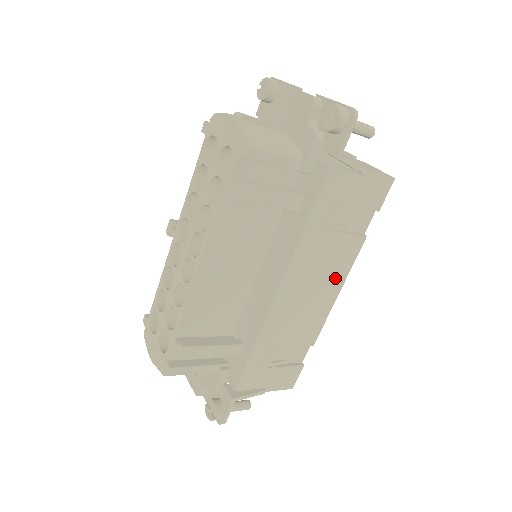
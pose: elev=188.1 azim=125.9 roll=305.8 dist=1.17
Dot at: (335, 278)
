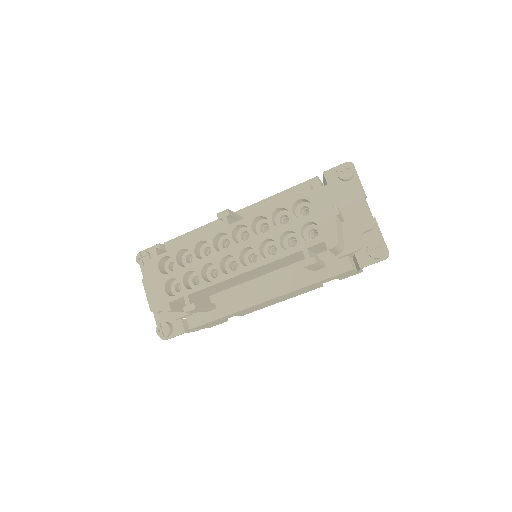
Dot at: (291, 297)
